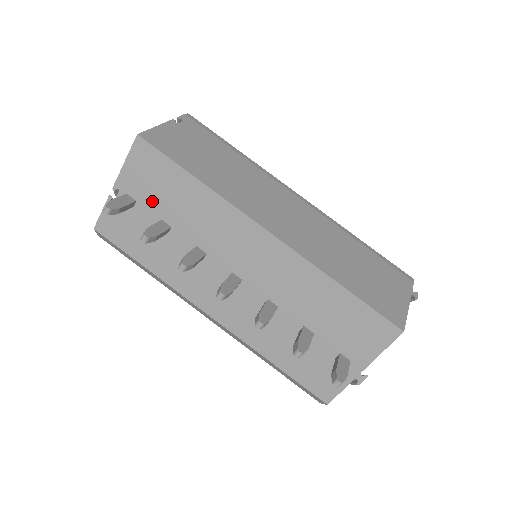
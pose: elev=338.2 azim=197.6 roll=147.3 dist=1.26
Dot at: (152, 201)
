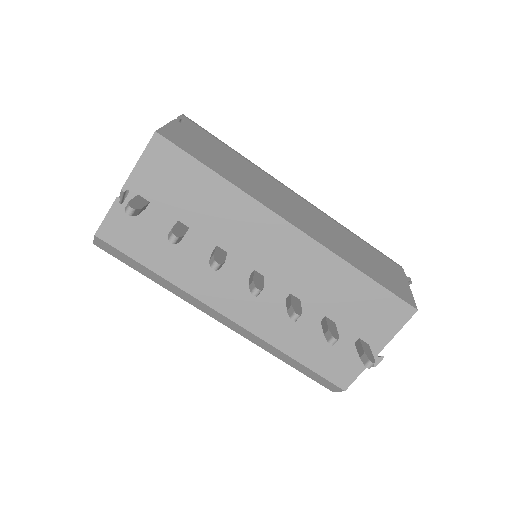
Dot at: (168, 201)
